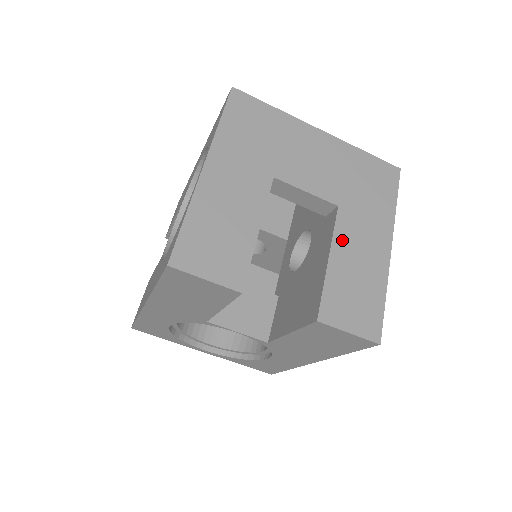
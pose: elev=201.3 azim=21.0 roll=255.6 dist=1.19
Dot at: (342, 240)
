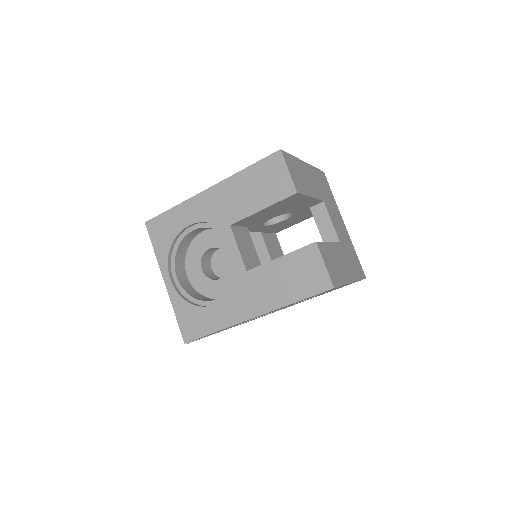
Dot at: (337, 249)
